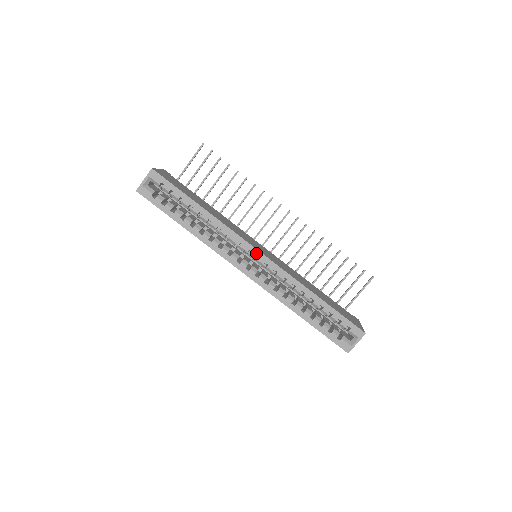
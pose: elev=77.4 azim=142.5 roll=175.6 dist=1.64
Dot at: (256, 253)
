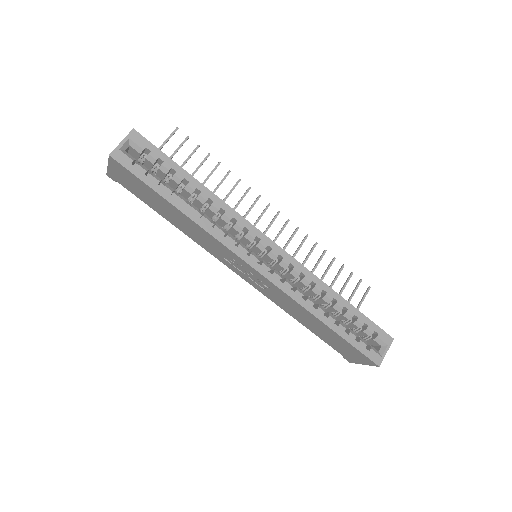
Dot at: (268, 242)
